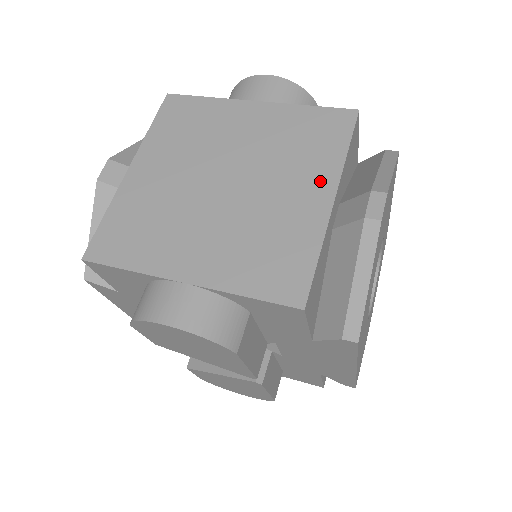
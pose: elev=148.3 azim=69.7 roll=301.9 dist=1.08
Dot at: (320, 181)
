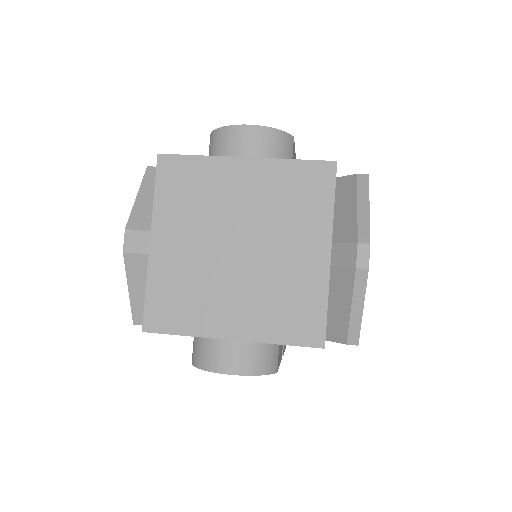
Dot at: (317, 238)
